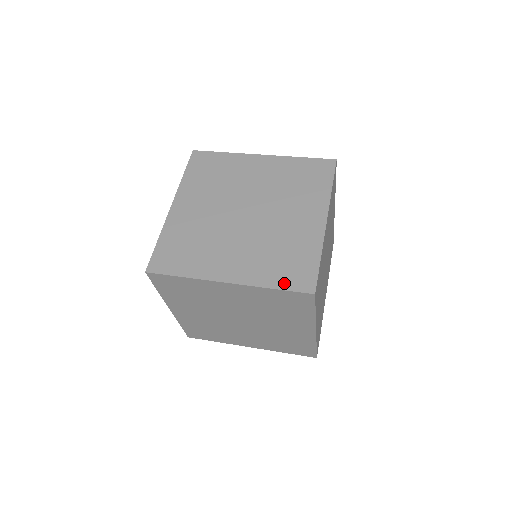
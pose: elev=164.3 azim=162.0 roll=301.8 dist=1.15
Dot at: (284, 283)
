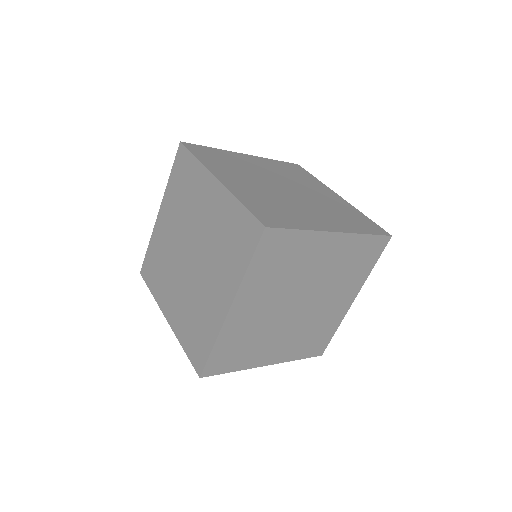
Dot at: (254, 208)
